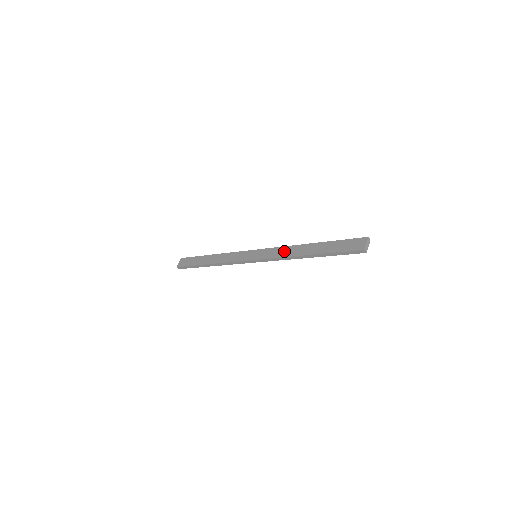
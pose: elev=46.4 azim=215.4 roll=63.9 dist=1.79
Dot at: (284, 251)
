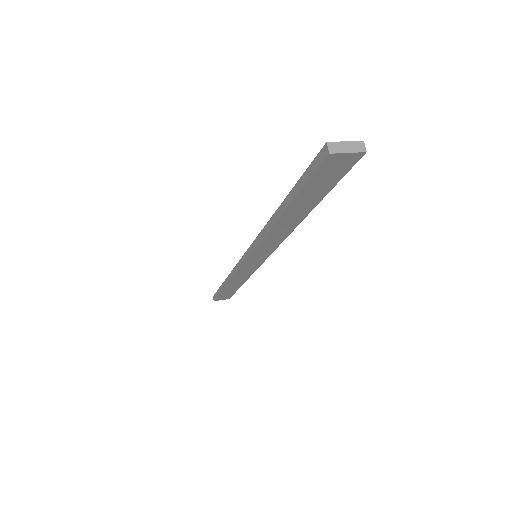
Dot at: occluded
